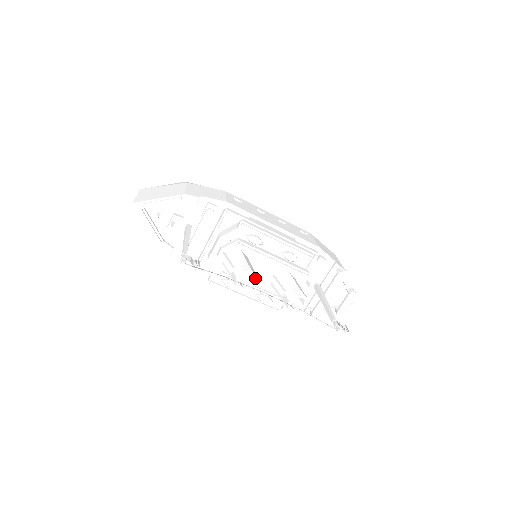
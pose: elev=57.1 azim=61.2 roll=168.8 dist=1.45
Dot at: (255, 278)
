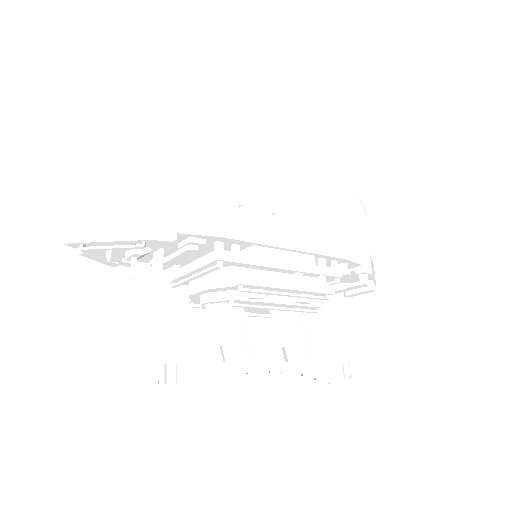
Dot at: (250, 355)
